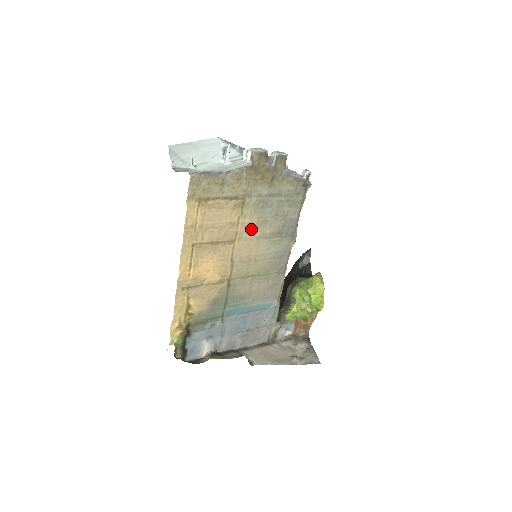
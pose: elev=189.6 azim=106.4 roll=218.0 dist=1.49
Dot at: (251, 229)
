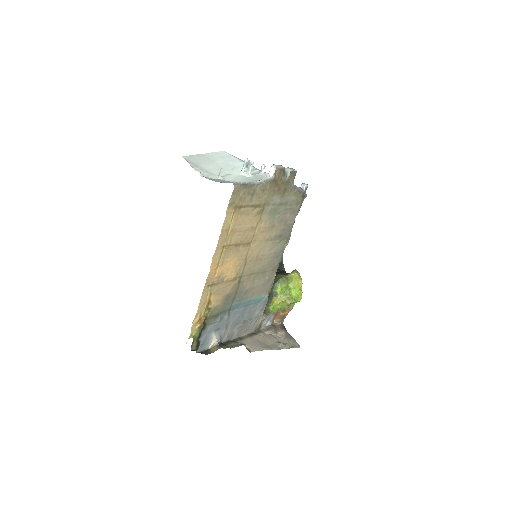
Dot at: (263, 233)
